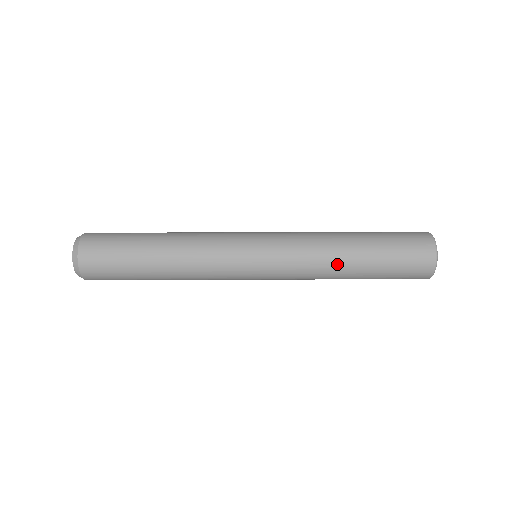
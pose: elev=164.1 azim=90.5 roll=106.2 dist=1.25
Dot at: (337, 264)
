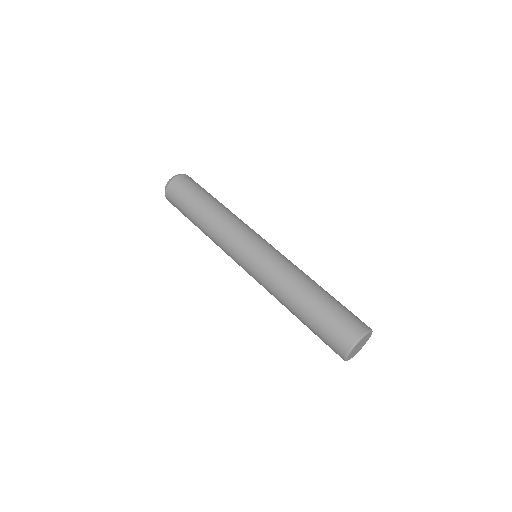
Dot at: (290, 294)
